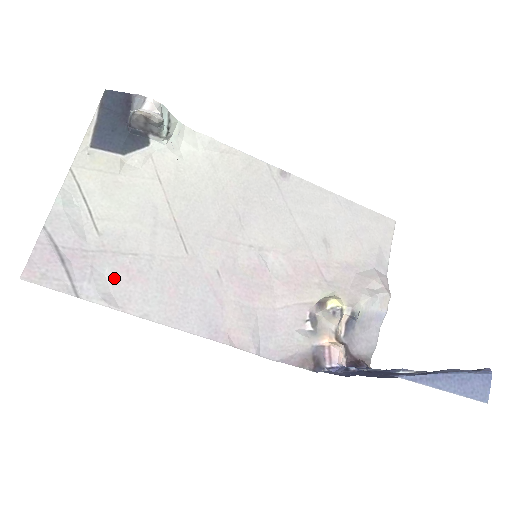
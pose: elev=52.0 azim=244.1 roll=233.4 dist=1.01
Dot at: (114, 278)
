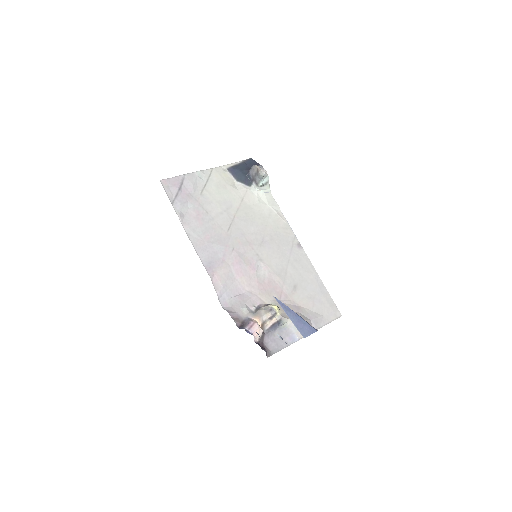
Dot at: (191, 212)
